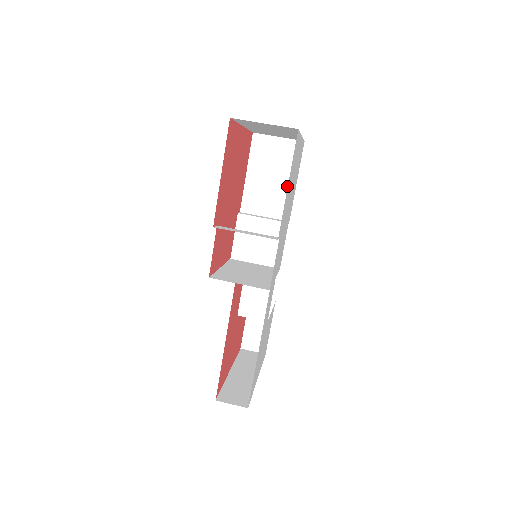
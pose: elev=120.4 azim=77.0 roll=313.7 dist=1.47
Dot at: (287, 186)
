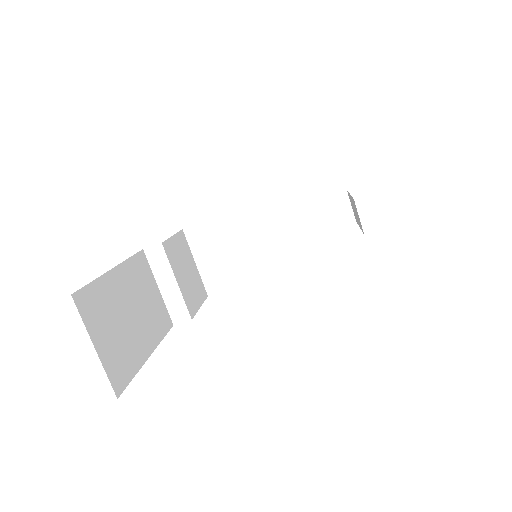
Dot at: occluded
